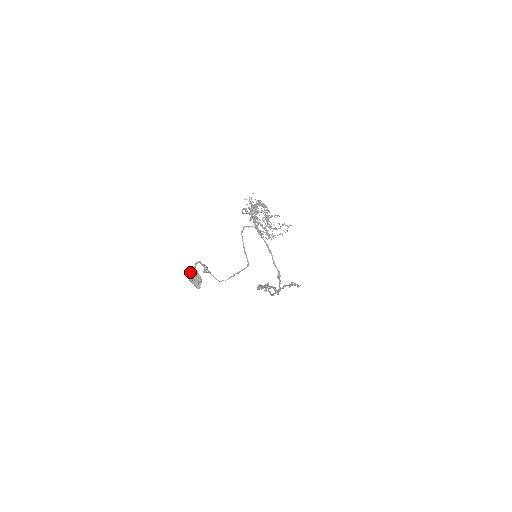
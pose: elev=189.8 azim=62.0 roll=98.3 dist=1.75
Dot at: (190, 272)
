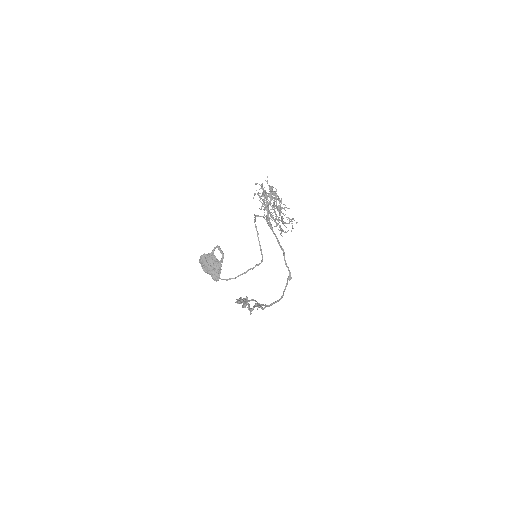
Dot at: (207, 259)
